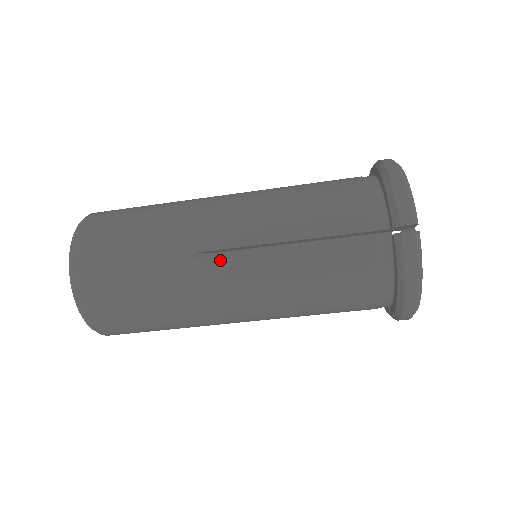
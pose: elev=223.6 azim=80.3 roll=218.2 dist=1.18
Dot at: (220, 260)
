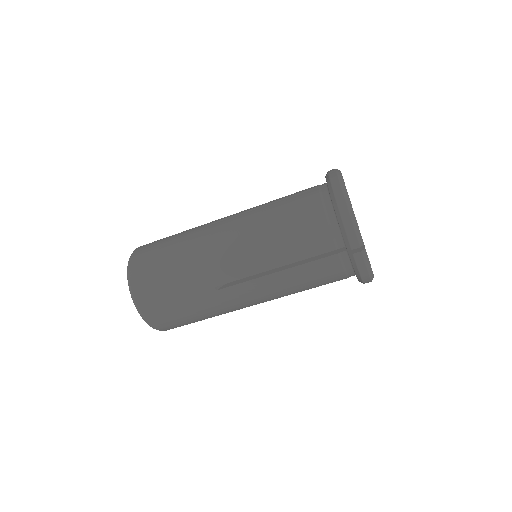
Dot at: (236, 287)
